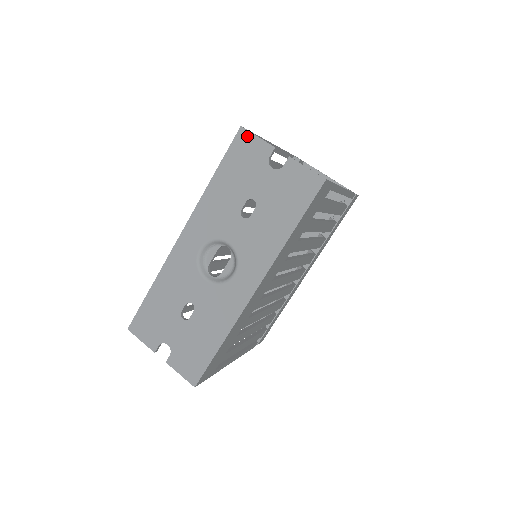
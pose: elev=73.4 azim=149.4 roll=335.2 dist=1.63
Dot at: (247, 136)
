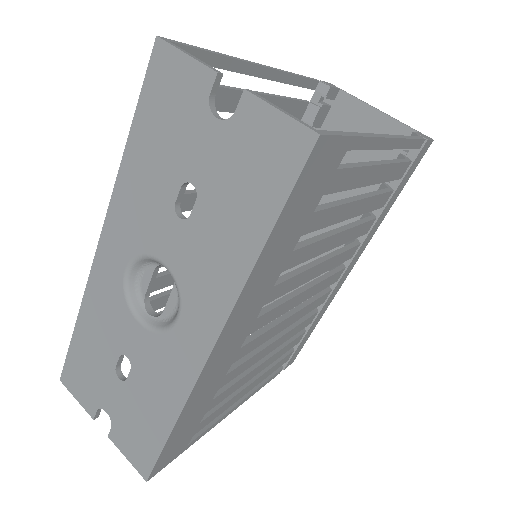
Dot at: (168, 55)
